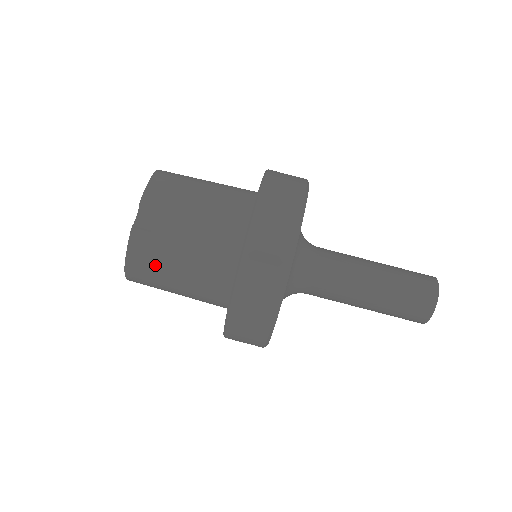
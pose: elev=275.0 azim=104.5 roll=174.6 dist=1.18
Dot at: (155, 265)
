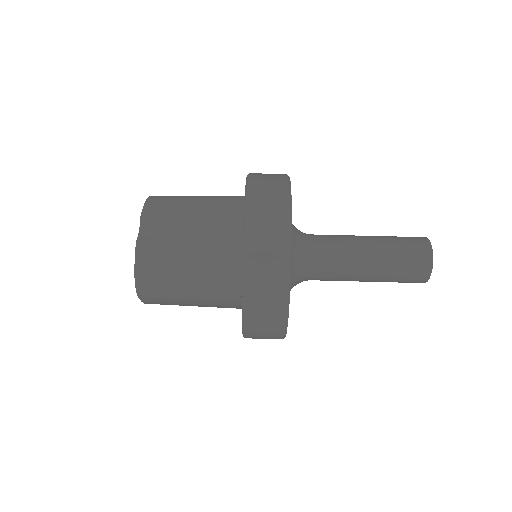
Dot at: (164, 271)
